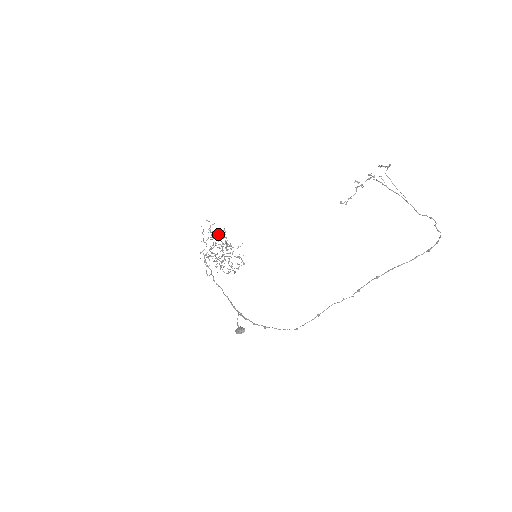
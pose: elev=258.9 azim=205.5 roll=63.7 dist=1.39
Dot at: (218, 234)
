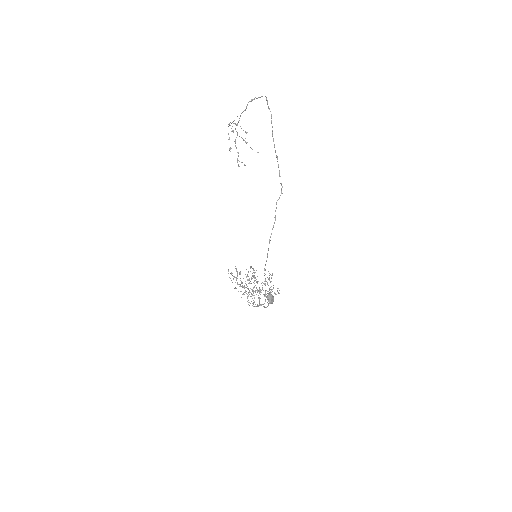
Dot at: occluded
